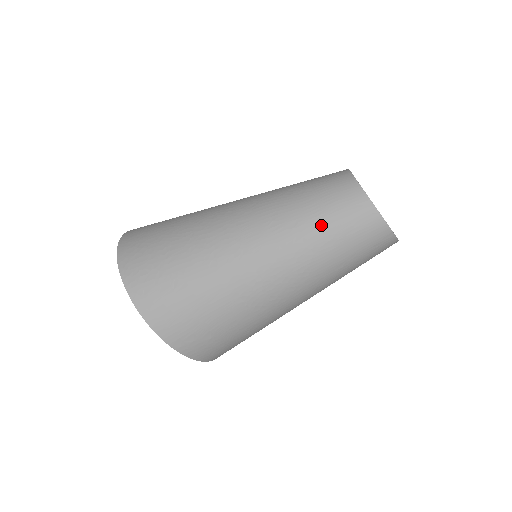
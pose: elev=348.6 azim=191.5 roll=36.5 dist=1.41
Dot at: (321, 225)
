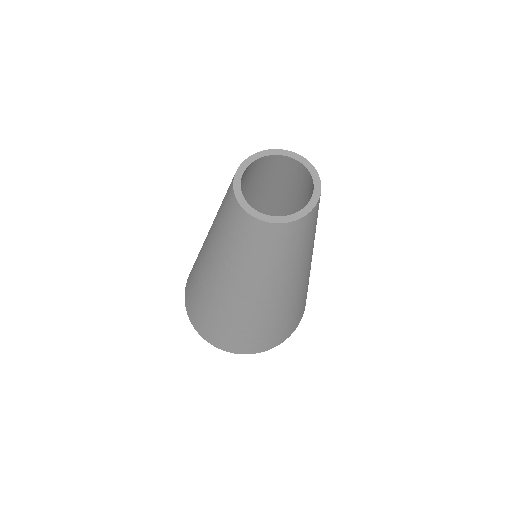
Dot at: (299, 251)
